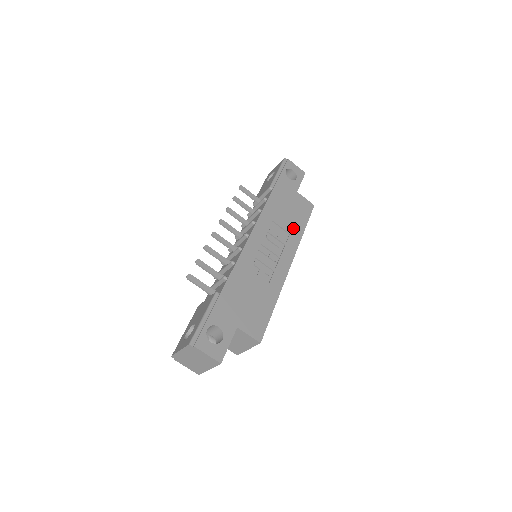
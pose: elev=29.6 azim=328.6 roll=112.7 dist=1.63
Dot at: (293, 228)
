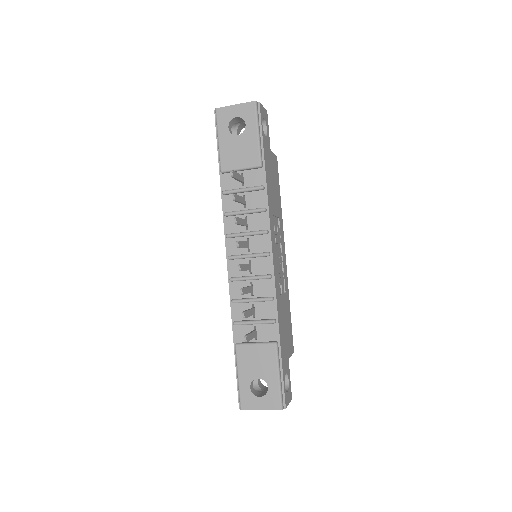
Dot at: (278, 207)
